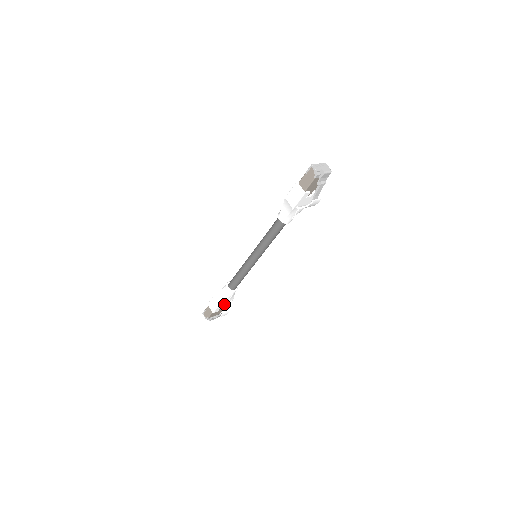
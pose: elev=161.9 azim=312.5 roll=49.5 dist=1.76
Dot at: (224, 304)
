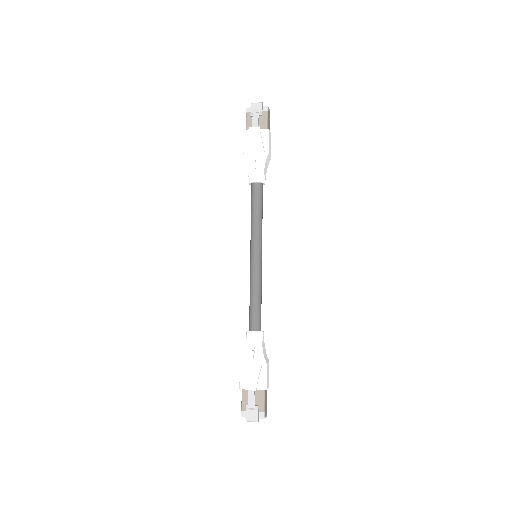
Dot at: (248, 365)
